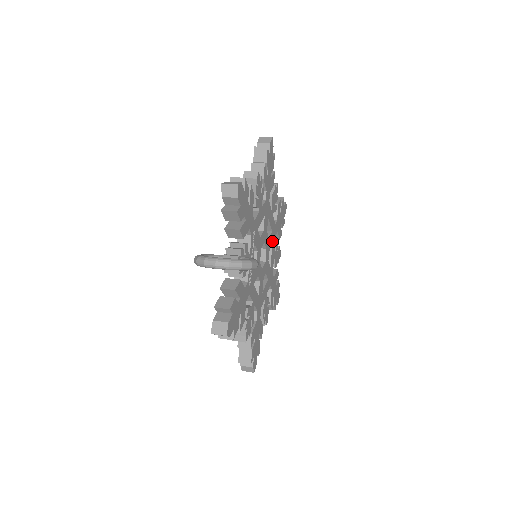
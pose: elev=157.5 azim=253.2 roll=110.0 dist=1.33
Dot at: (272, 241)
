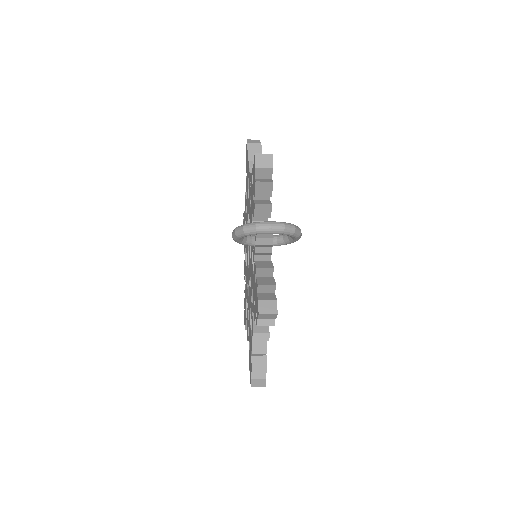
Dot at: occluded
